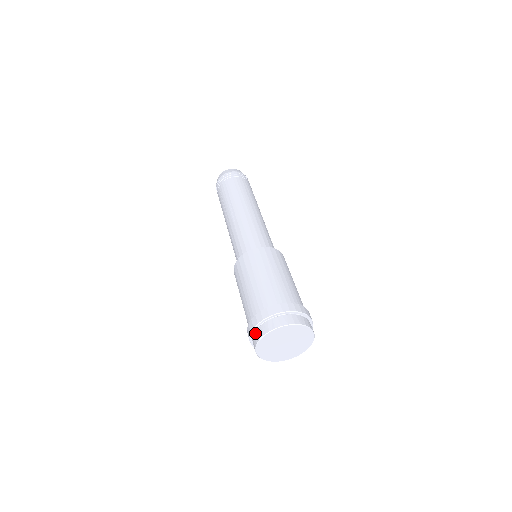
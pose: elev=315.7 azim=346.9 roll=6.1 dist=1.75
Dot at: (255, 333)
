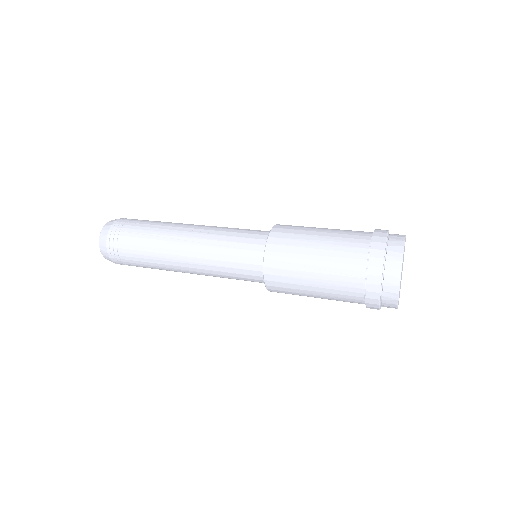
Dot at: (389, 256)
